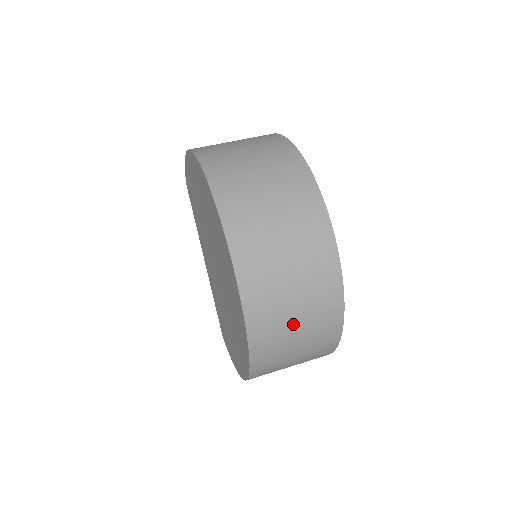
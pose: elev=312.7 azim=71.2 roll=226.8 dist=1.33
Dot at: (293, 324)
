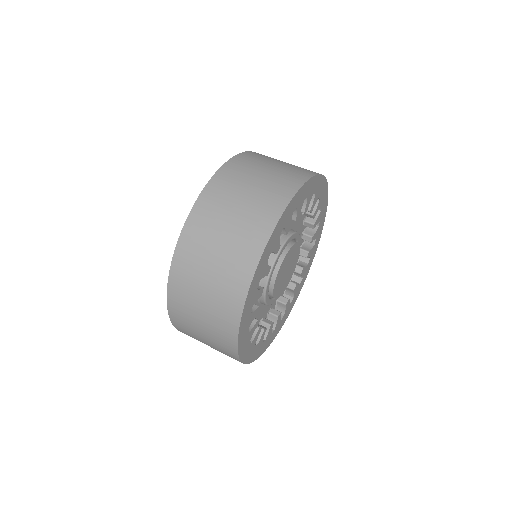
Dot at: (213, 252)
